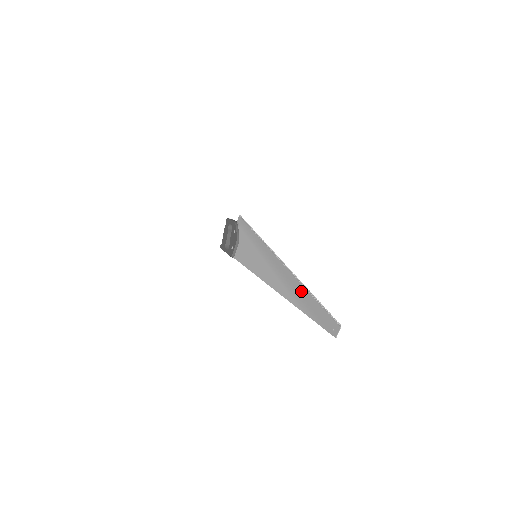
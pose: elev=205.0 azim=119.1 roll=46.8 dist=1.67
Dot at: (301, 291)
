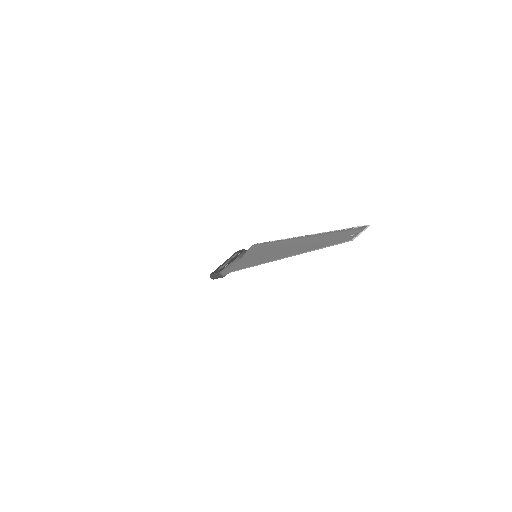
Dot at: (311, 239)
